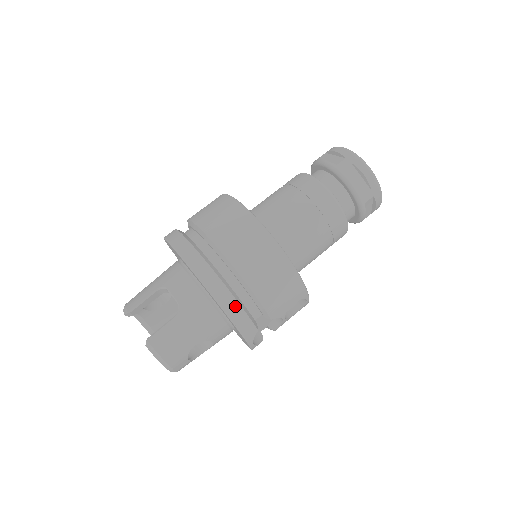
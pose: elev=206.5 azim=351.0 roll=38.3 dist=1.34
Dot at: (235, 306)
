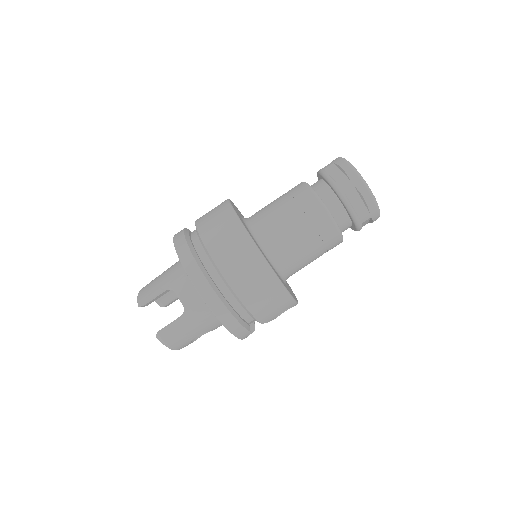
Dot at: (232, 320)
